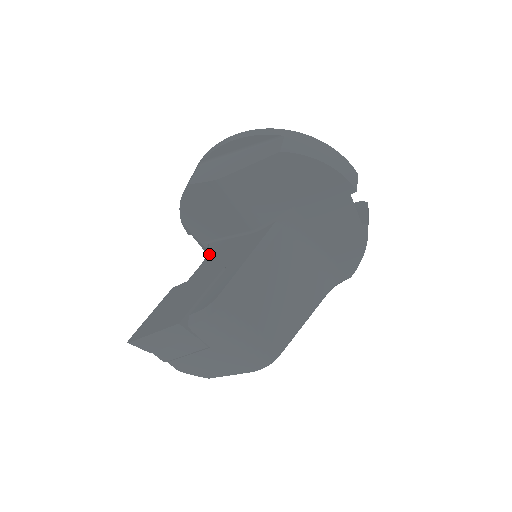
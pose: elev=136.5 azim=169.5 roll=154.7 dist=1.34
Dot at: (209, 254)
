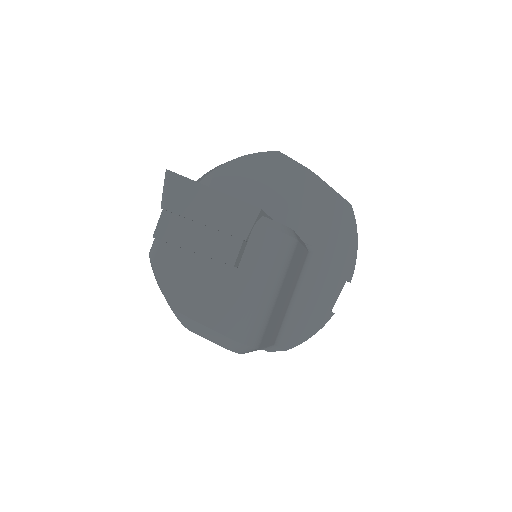
Dot at: occluded
